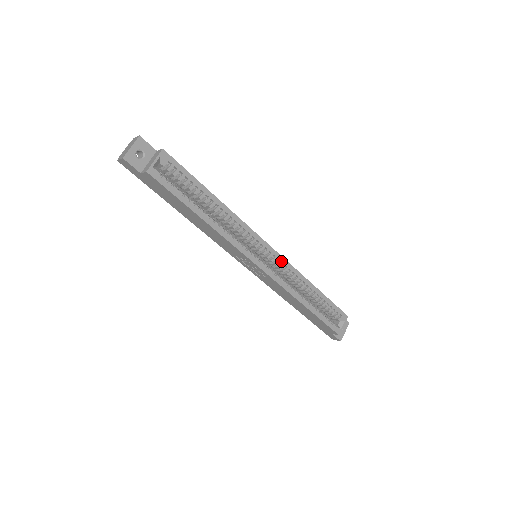
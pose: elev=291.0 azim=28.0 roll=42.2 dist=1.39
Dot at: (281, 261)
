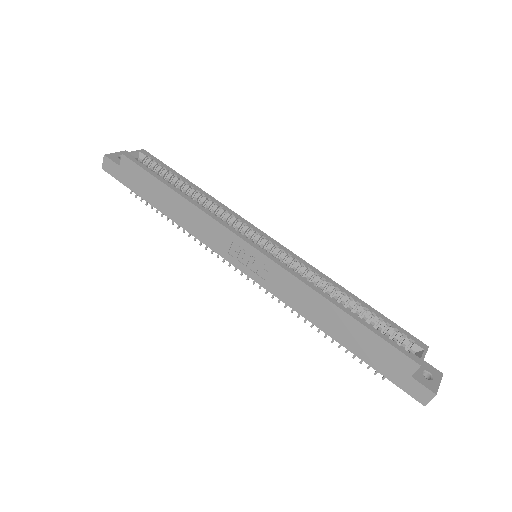
Dot at: (288, 253)
